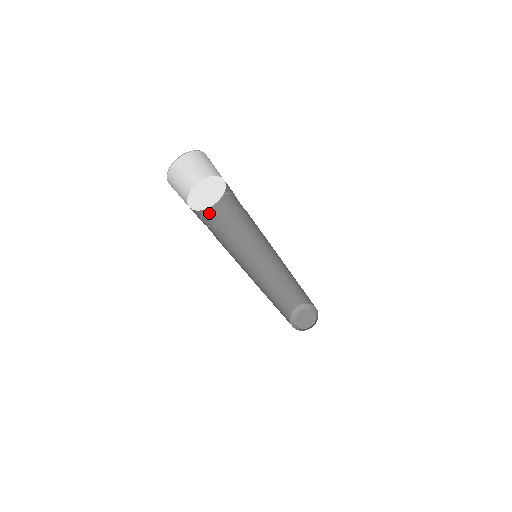
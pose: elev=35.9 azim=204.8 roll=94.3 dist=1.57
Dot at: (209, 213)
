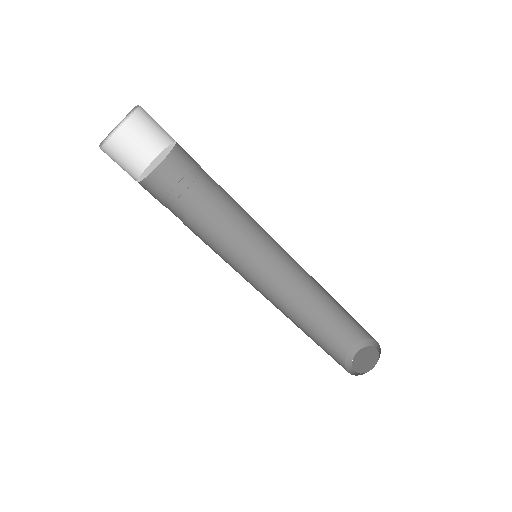
Dot at: (173, 212)
